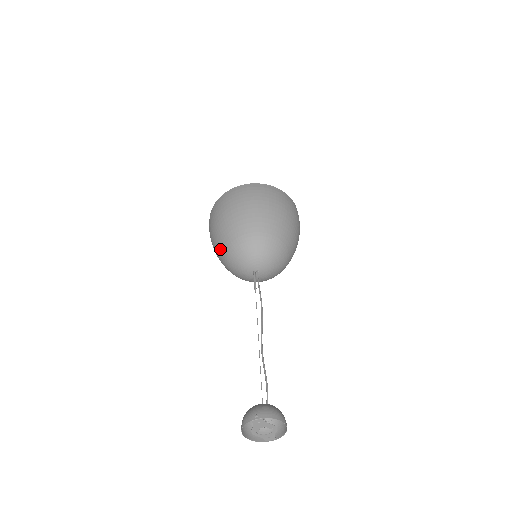
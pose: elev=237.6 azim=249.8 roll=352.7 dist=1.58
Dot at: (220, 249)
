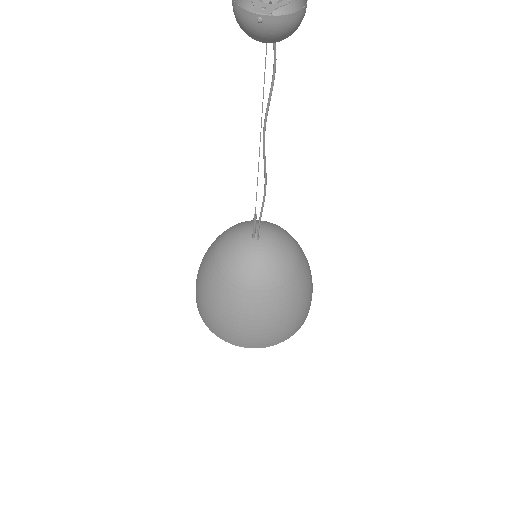
Dot at: occluded
